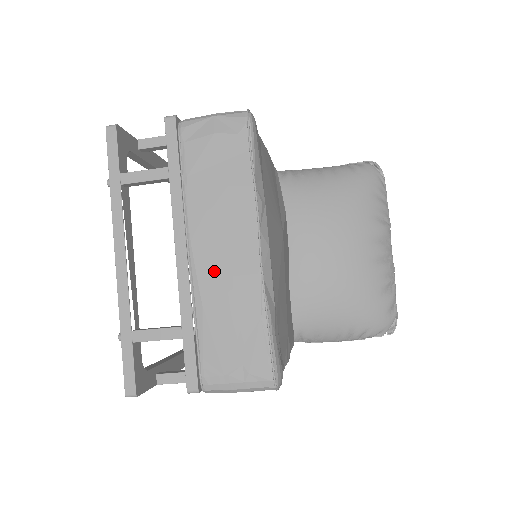
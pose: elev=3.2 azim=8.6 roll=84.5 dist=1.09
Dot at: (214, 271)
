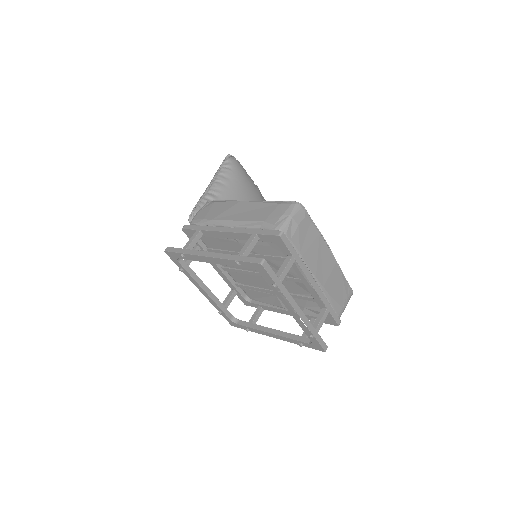
Dot at: (326, 278)
